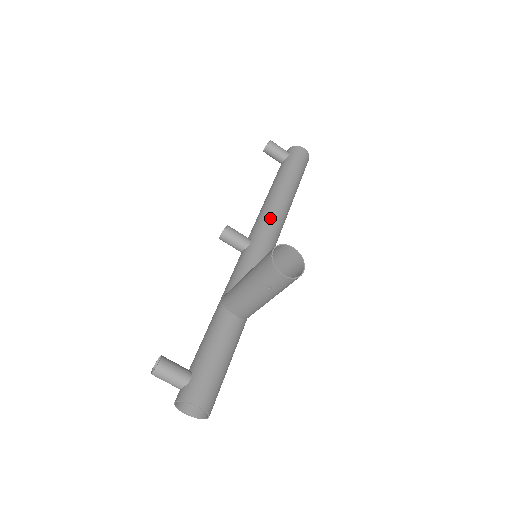
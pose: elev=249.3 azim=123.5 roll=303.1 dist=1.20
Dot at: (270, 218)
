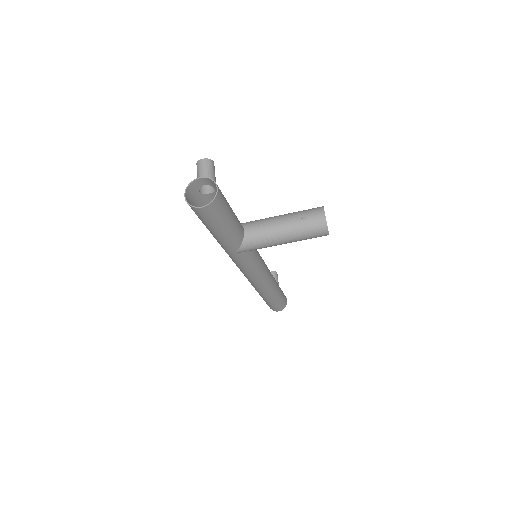
Dot at: occluded
